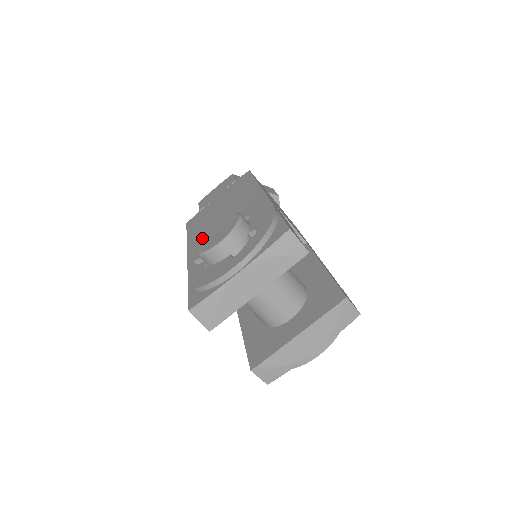
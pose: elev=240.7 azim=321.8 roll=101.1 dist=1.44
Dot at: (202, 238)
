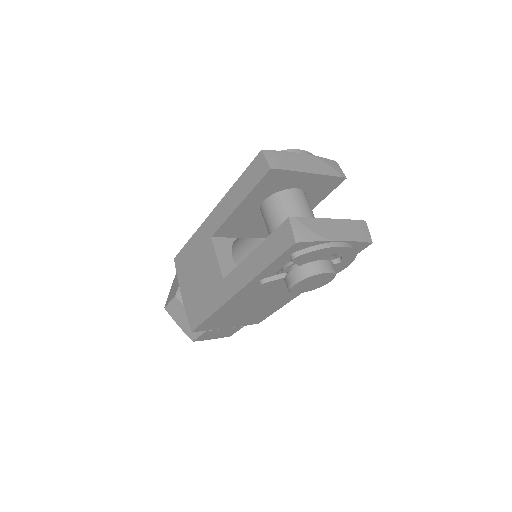
Dot at: occluded
